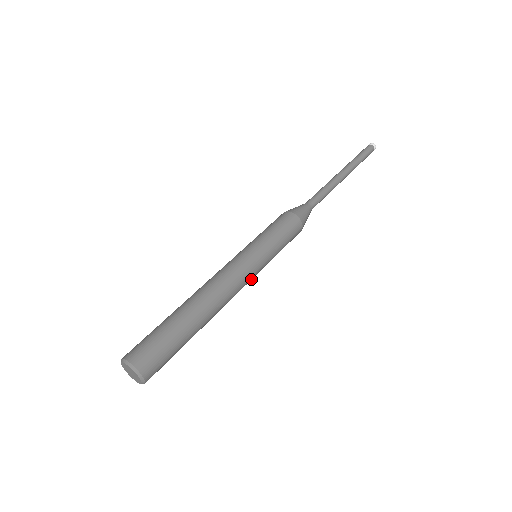
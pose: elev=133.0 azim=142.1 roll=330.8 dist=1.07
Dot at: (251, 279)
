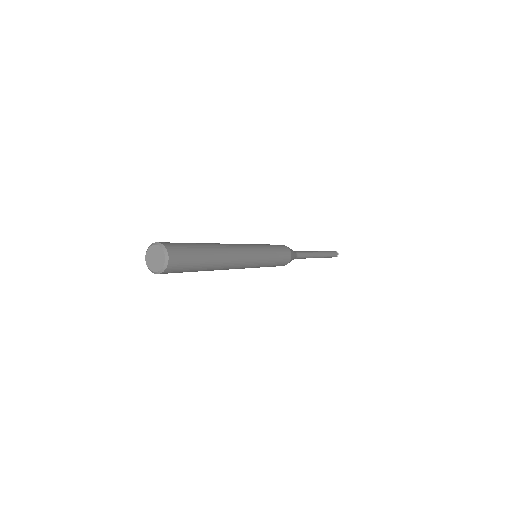
Dot at: (248, 267)
